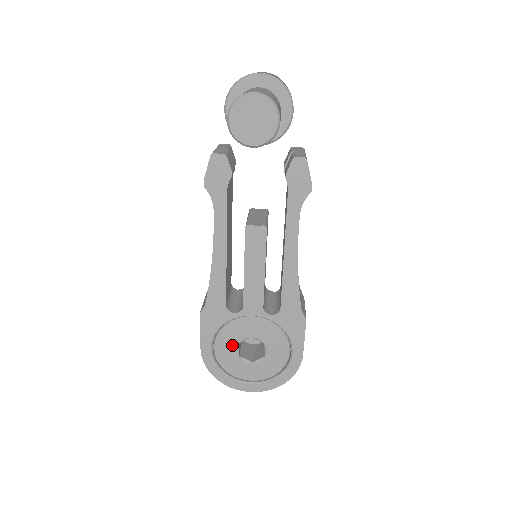
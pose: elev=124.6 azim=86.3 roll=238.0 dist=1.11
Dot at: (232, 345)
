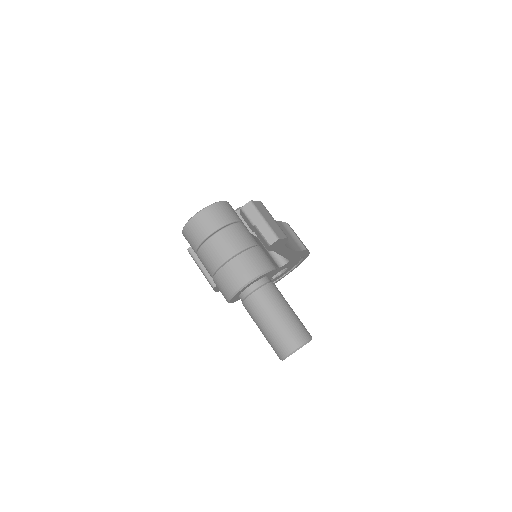
Dot at: occluded
